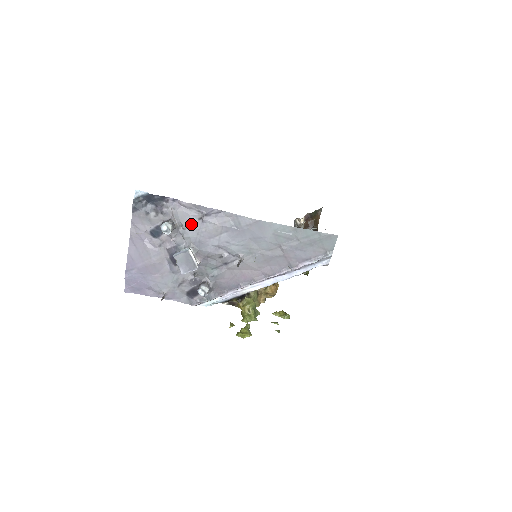
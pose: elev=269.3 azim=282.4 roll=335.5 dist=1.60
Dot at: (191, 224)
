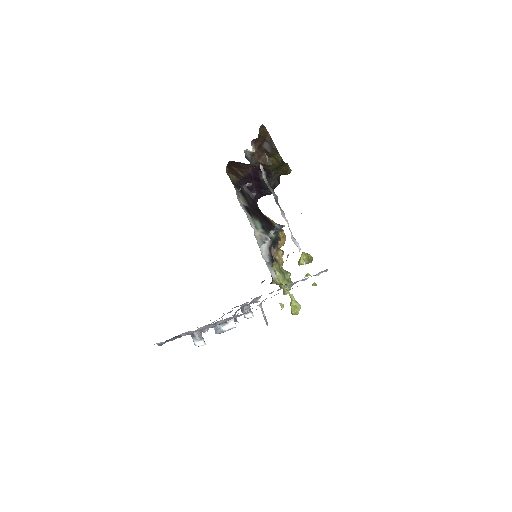
Dot at: (210, 327)
